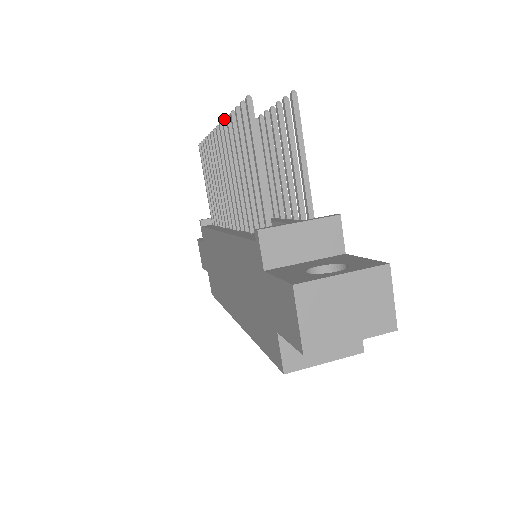
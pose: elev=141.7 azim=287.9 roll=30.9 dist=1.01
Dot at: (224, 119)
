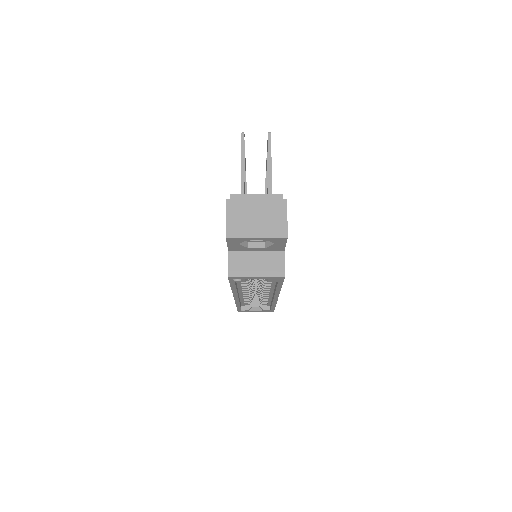
Dot at: occluded
